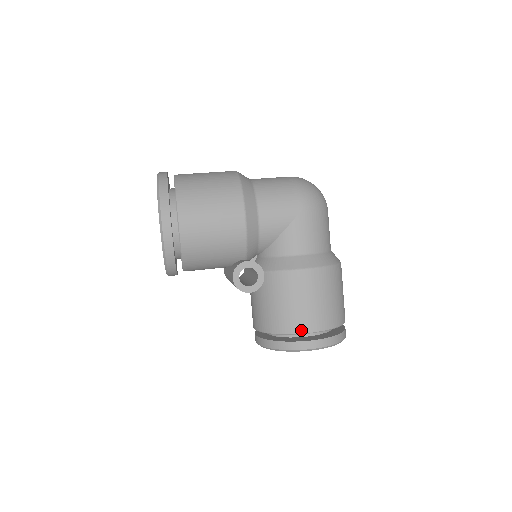
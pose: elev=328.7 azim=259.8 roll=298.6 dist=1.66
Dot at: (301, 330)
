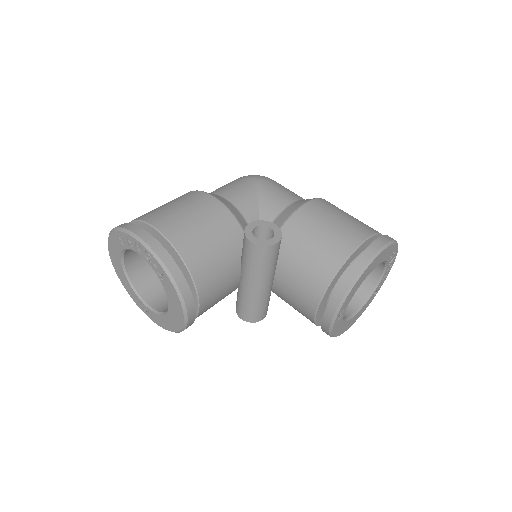
Dot at: (354, 244)
